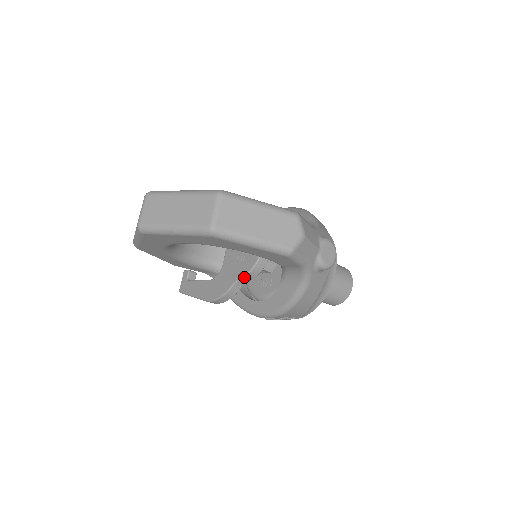
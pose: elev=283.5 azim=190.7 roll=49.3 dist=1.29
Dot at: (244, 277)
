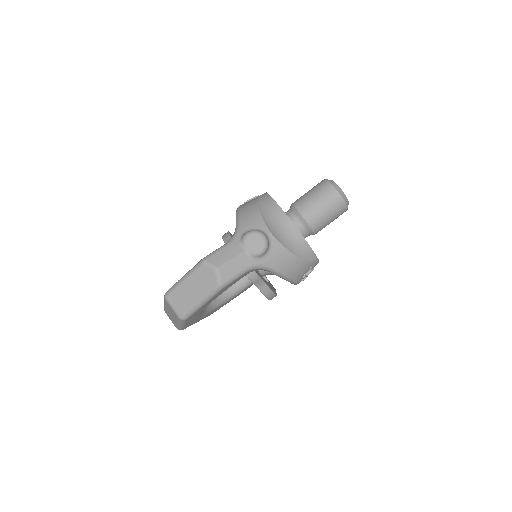
Dot at: (255, 284)
